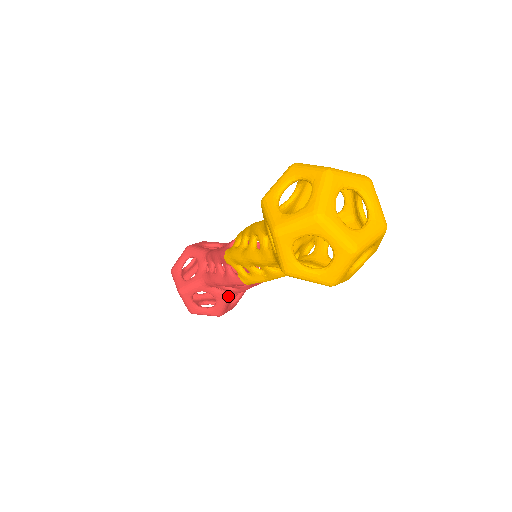
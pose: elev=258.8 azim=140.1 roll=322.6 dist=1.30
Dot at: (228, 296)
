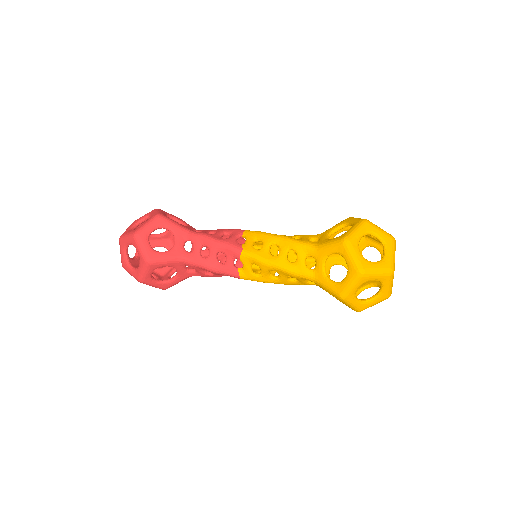
Dot at: (183, 258)
